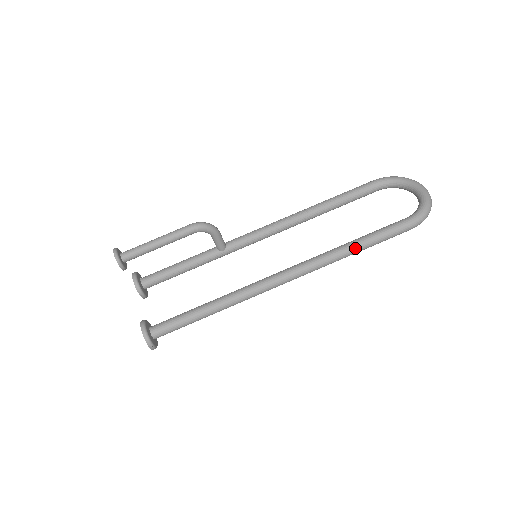
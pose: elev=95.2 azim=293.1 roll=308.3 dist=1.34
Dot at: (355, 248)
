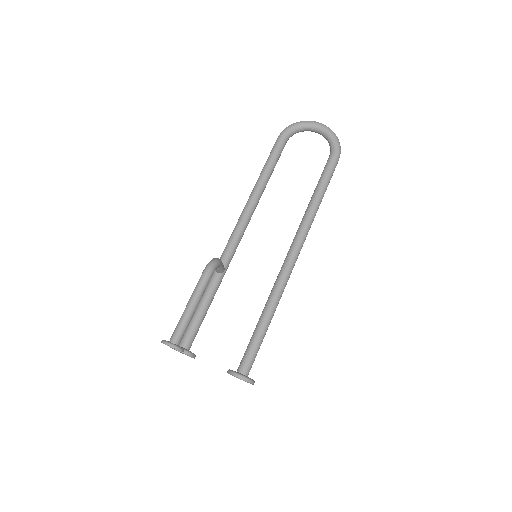
Dot at: (320, 200)
